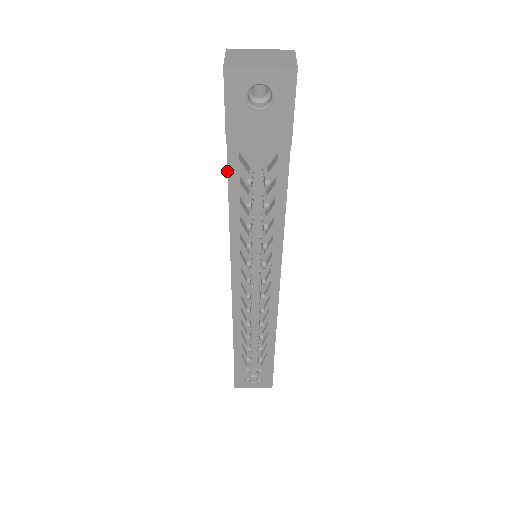
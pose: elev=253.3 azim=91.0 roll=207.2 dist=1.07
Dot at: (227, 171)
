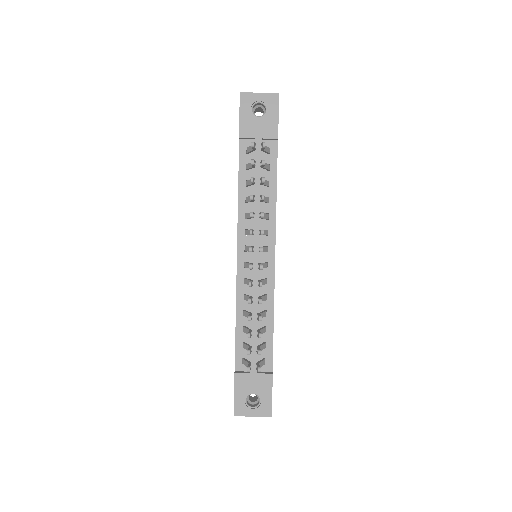
Dot at: occluded
